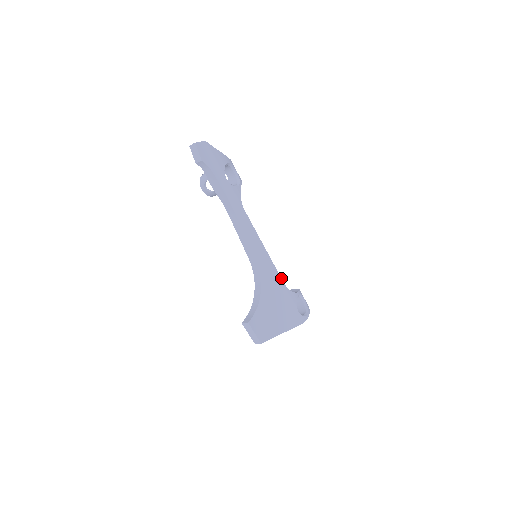
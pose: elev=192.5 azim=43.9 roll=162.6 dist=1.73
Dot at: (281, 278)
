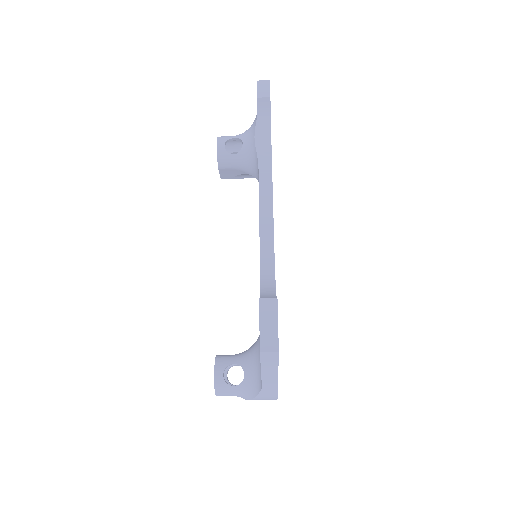
Dot at: occluded
